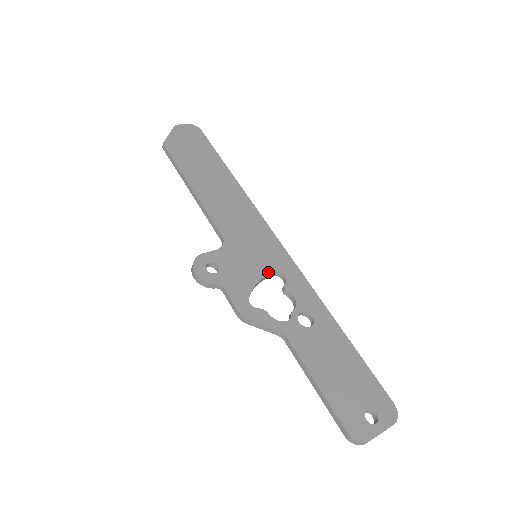
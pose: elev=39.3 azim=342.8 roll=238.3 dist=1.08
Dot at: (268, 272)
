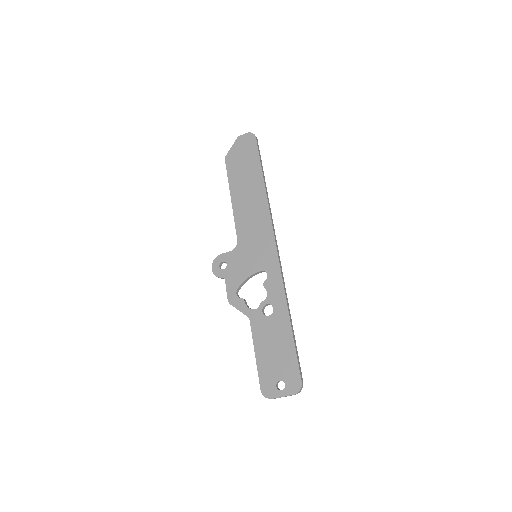
Dot at: (257, 271)
